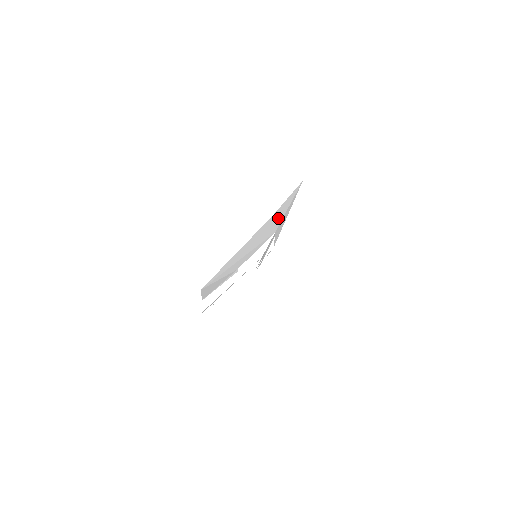
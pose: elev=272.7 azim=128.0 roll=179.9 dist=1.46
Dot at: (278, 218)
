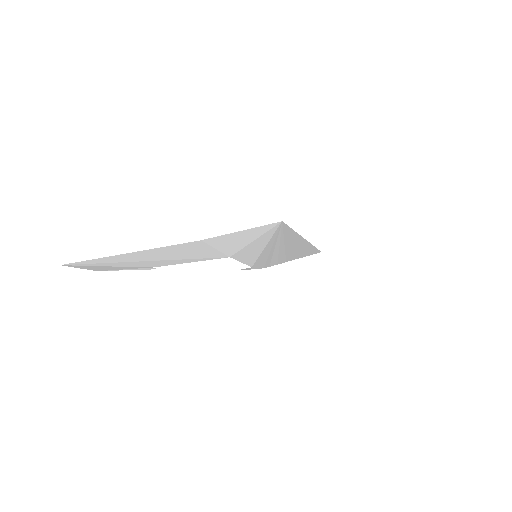
Dot at: (228, 245)
